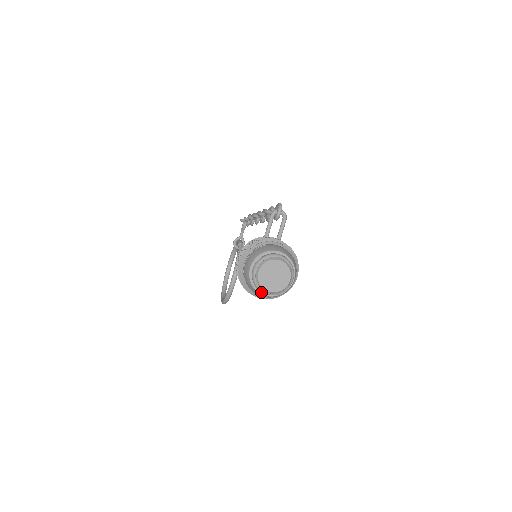
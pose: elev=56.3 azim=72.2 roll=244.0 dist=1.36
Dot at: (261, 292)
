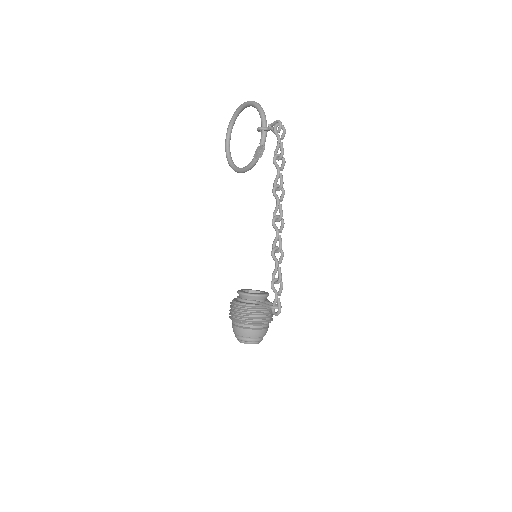
Dot at: occluded
